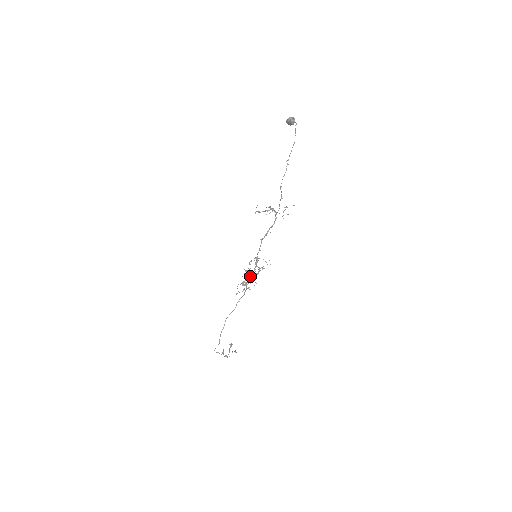
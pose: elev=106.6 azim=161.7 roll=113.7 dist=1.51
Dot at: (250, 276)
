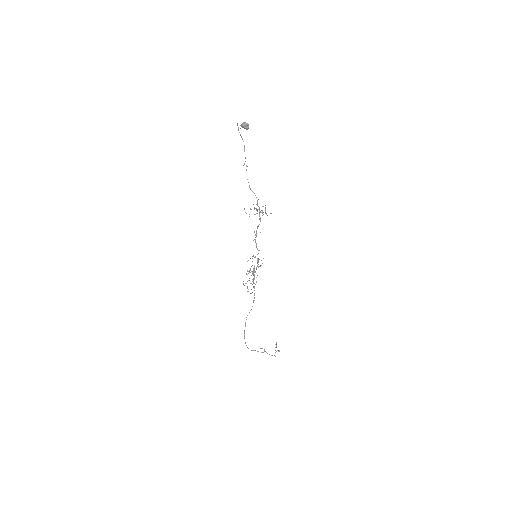
Dot at: (253, 275)
